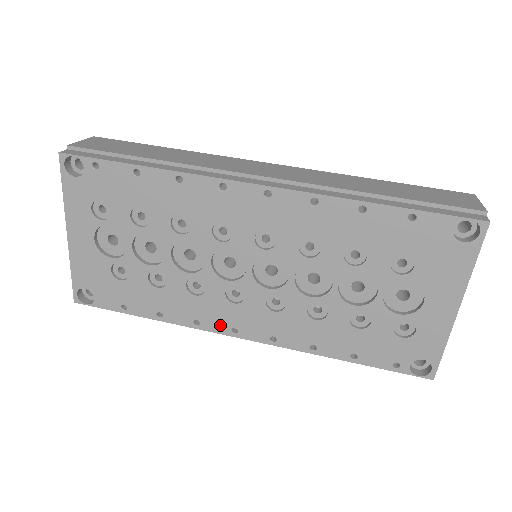
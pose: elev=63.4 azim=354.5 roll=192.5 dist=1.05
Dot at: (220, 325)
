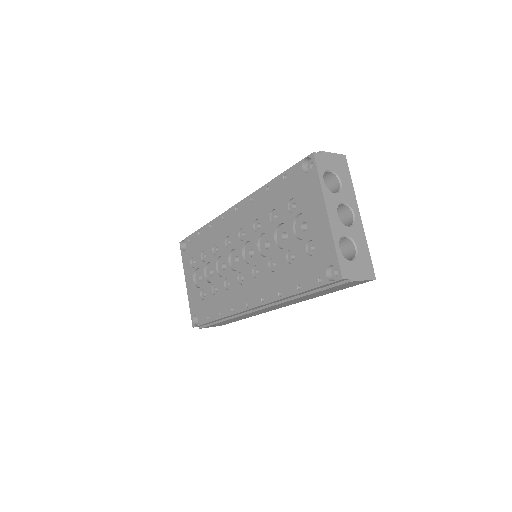
Dot at: (241, 305)
